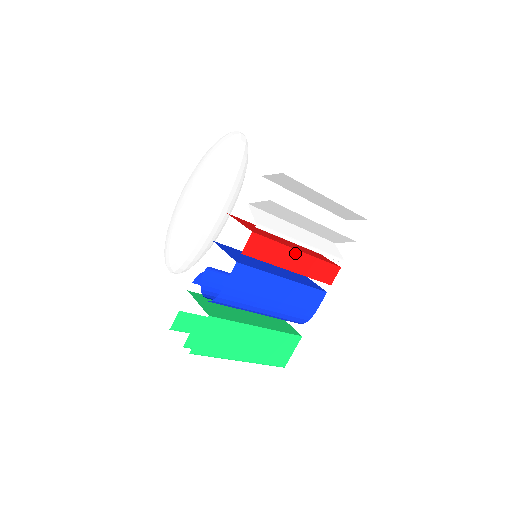
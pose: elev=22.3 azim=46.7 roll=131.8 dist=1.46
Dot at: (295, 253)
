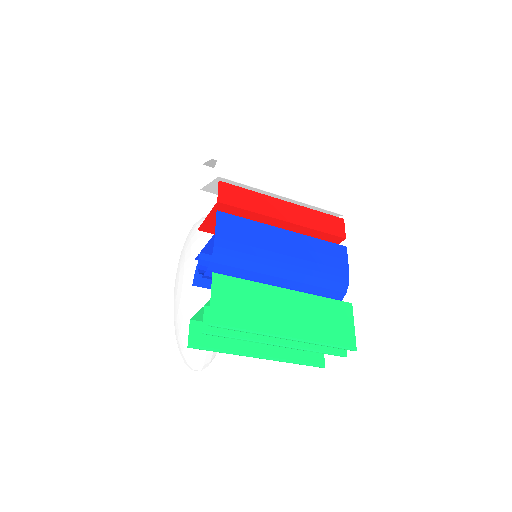
Dot at: (280, 203)
